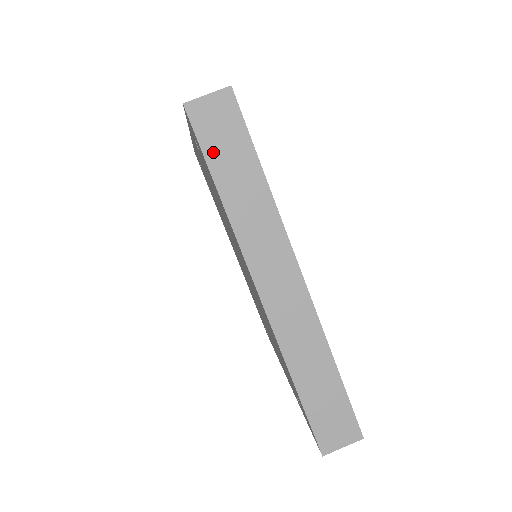
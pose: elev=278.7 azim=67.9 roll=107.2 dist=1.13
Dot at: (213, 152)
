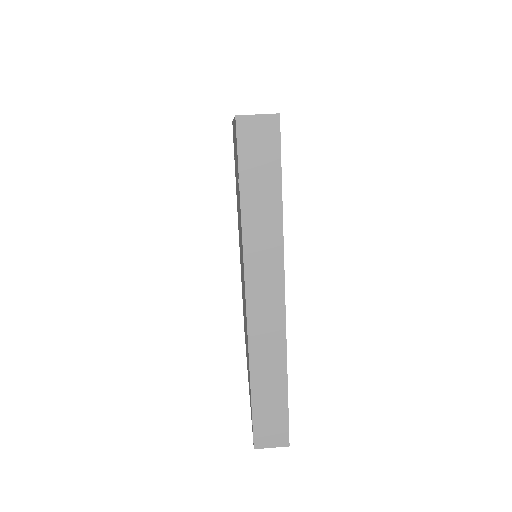
Dot at: occluded
